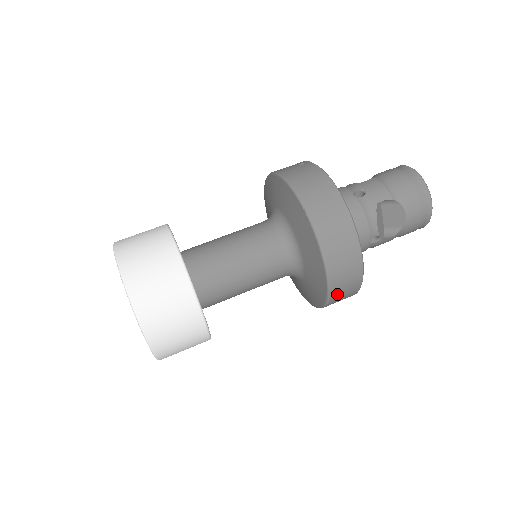
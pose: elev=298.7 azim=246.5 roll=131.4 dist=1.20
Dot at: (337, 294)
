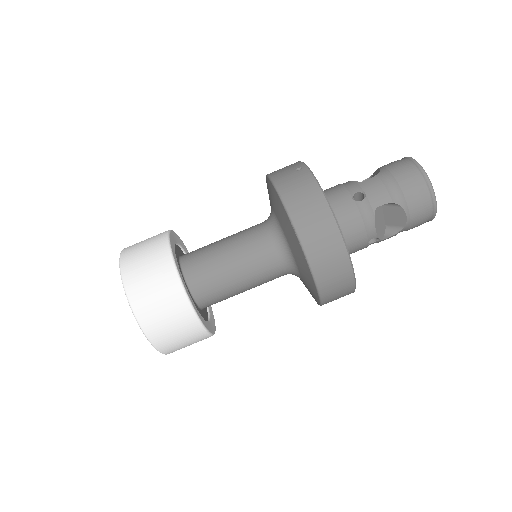
Dot at: (330, 300)
